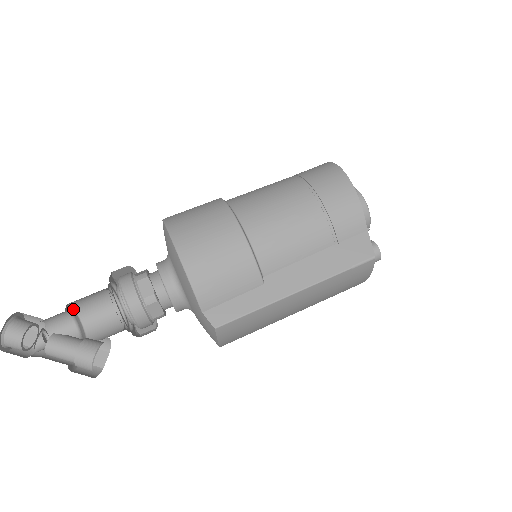
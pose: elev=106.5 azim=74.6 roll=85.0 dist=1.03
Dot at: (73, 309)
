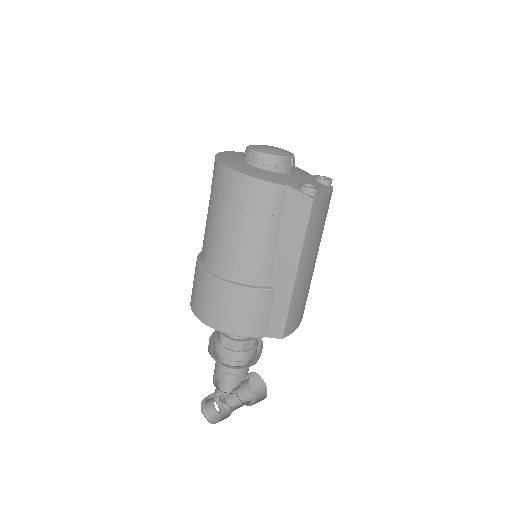
Dot at: (219, 374)
